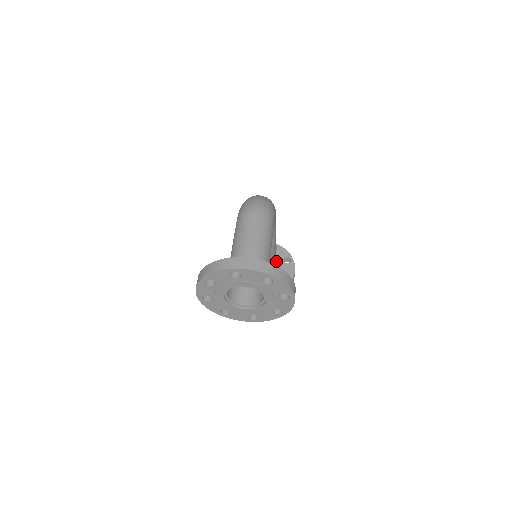
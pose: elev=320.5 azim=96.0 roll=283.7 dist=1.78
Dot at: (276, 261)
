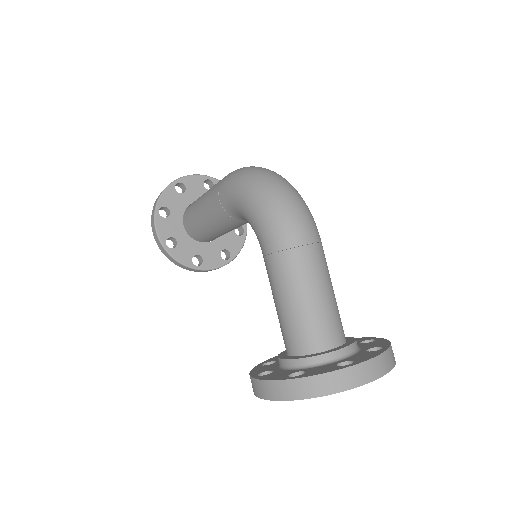
Dot at: occluded
